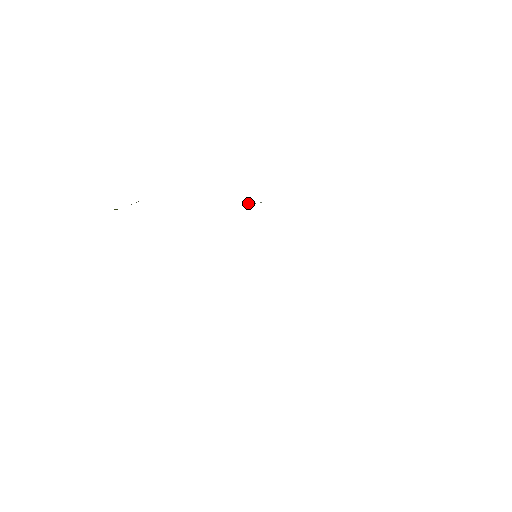
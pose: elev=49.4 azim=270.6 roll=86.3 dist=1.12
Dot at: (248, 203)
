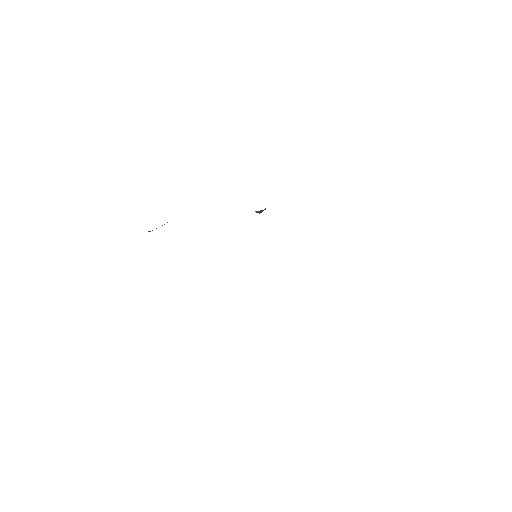
Dot at: (255, 211)
